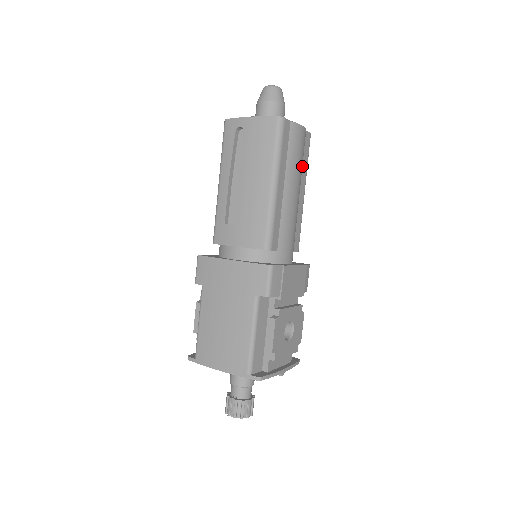
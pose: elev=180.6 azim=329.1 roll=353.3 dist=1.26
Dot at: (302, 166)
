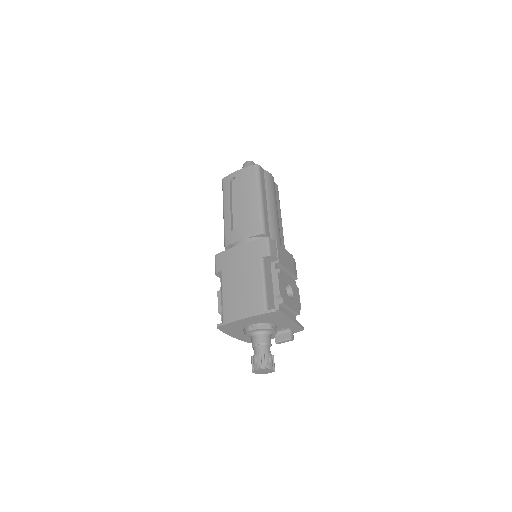
Dot at: (276, 200)
